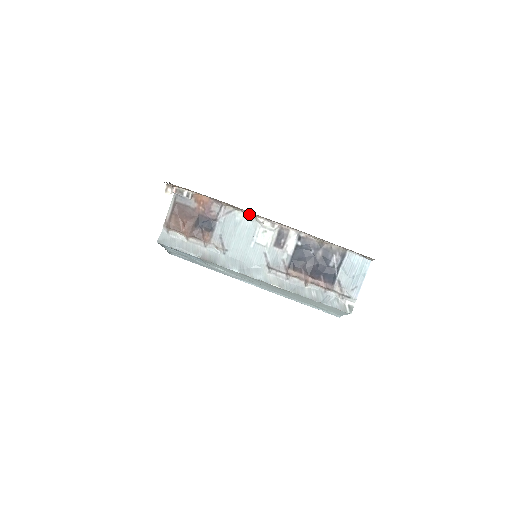
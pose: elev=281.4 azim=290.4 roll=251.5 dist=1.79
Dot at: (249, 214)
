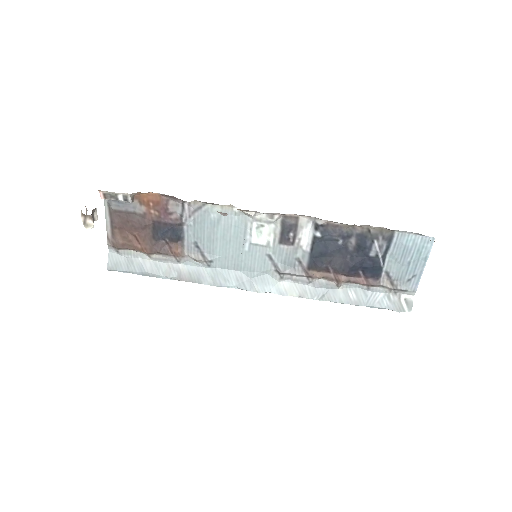
Dot at: occluded
